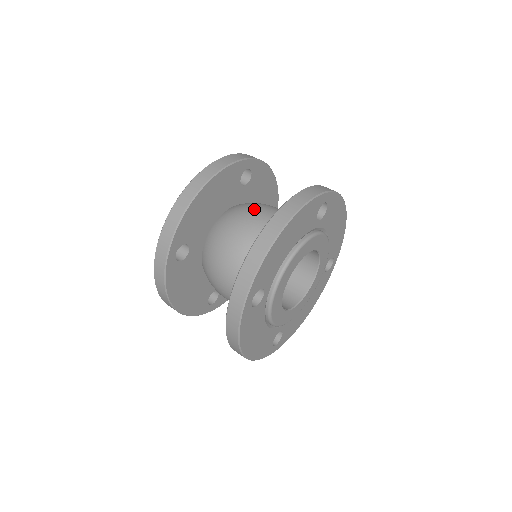
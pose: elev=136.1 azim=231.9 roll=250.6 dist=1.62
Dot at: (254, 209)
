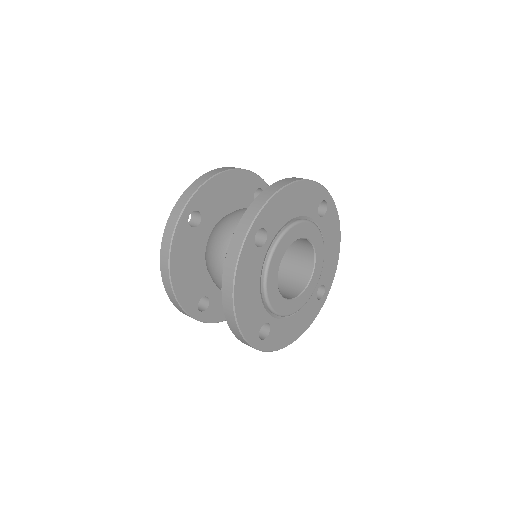
Dot at: occluded
